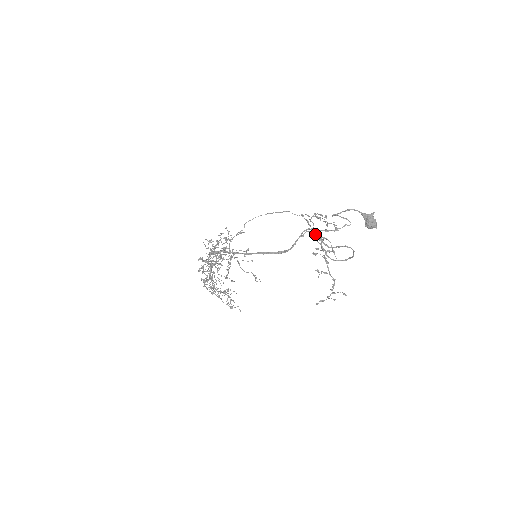
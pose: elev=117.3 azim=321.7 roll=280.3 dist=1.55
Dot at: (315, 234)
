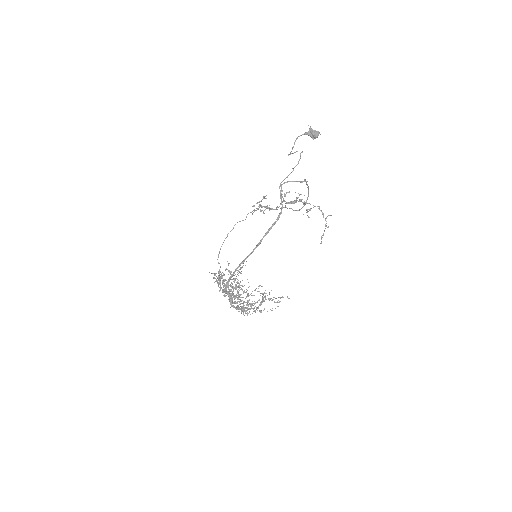
Dot at: occluded
